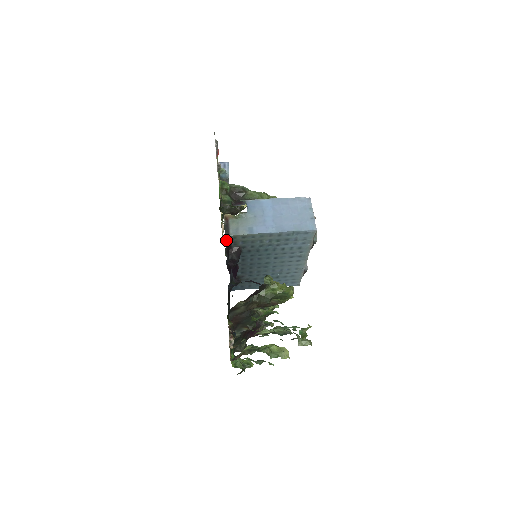
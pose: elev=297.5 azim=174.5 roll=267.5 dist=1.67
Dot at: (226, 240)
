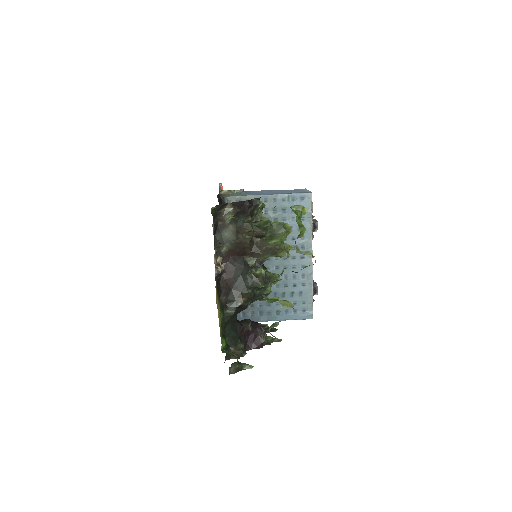
Dot at: occluded
